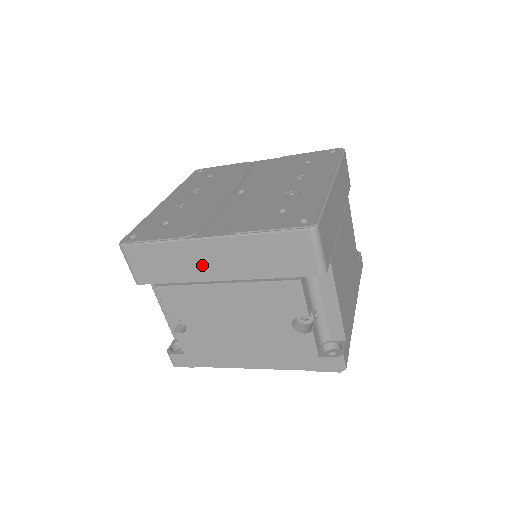
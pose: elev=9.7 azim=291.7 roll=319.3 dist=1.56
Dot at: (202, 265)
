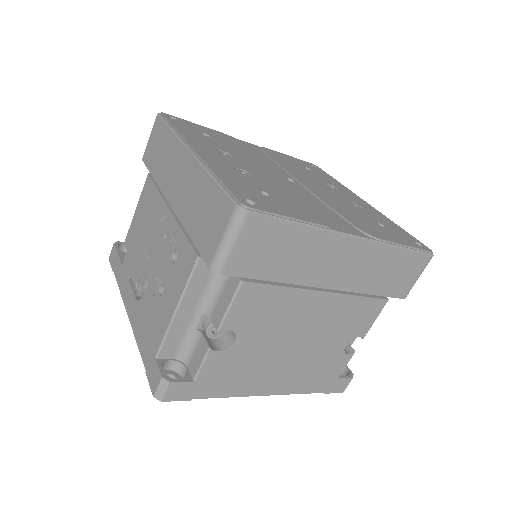
Dot at: (324, 266)
